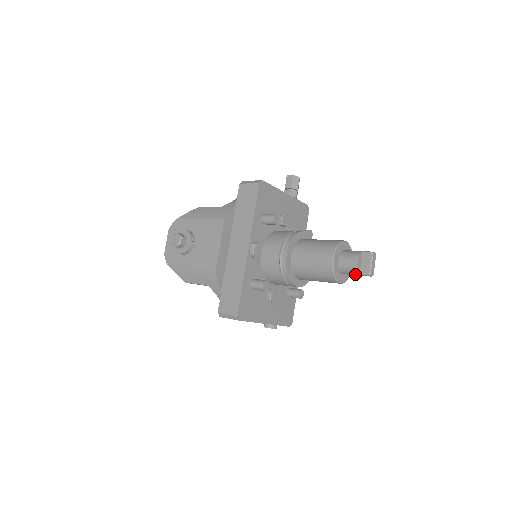
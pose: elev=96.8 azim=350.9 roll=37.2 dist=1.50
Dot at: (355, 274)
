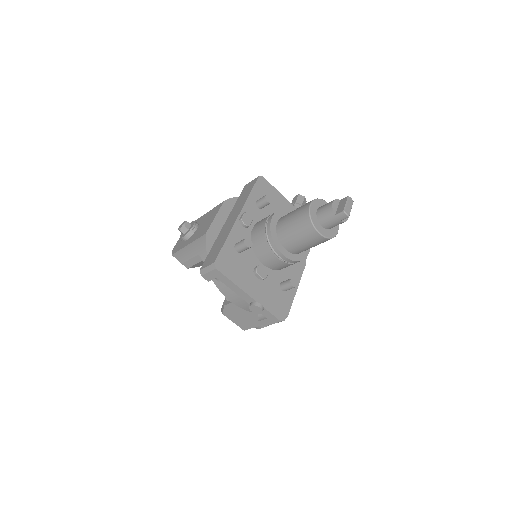
Dot at: (332, 218)
